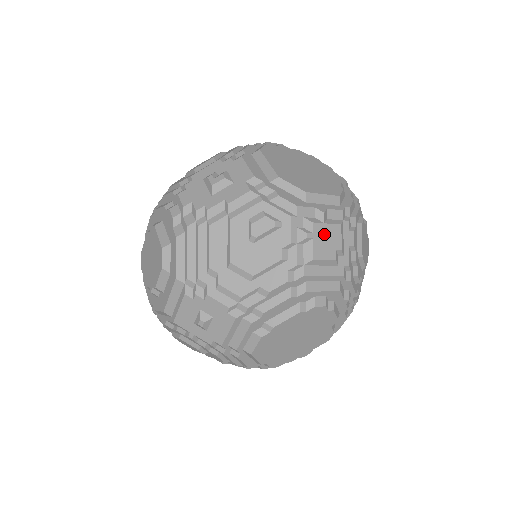
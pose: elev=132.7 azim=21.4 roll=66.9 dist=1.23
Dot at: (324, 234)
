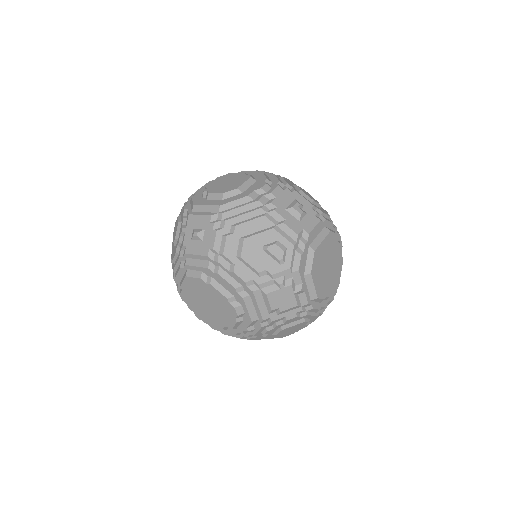
Dot at: (287, 296)
